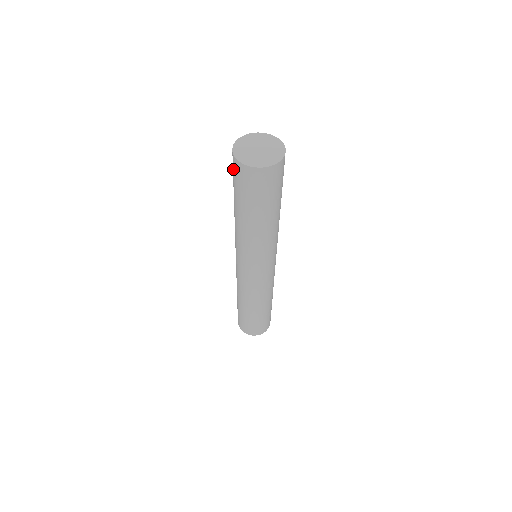
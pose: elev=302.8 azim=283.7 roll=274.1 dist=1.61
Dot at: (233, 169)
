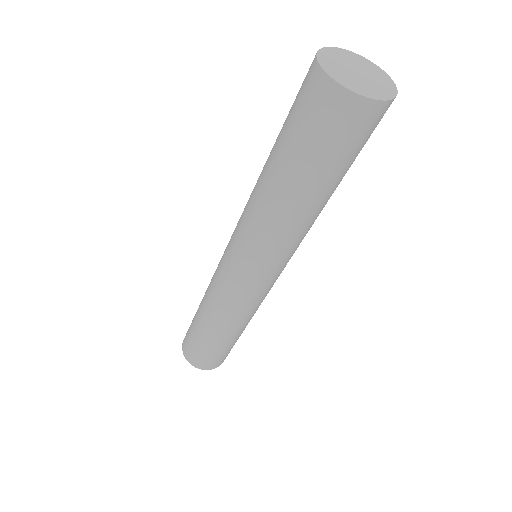
Dot at: (329, 119)
